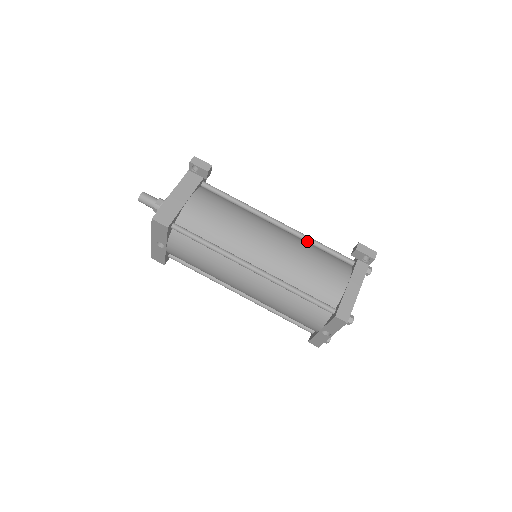
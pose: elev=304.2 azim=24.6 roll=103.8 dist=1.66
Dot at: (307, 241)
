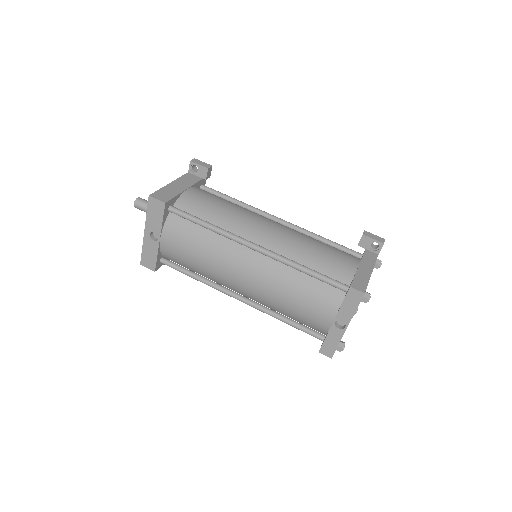
Dot at: (310, 235)
